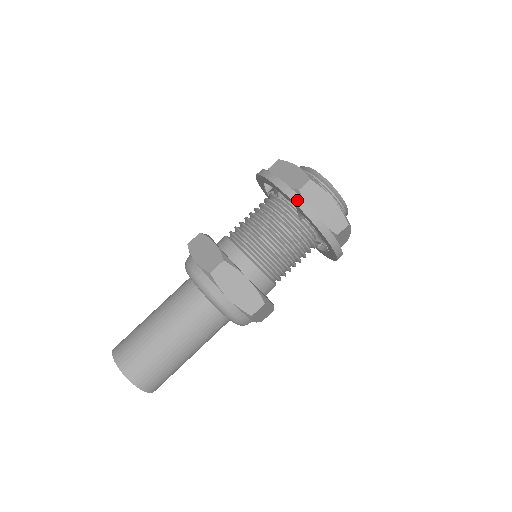
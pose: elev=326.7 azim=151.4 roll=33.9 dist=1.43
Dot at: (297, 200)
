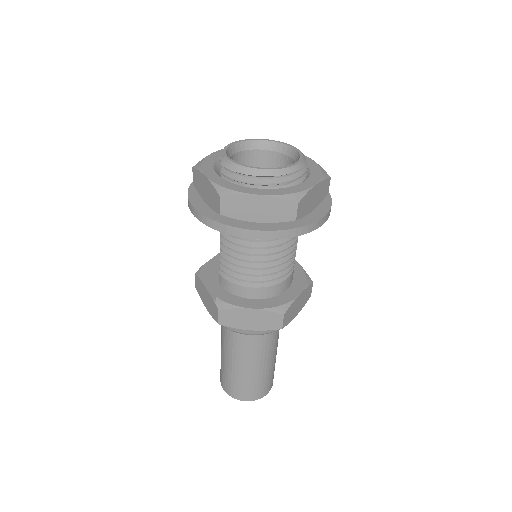
Dot at: (305, 230)
